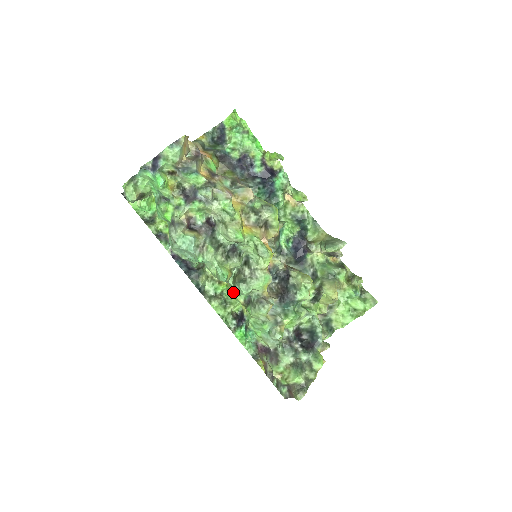
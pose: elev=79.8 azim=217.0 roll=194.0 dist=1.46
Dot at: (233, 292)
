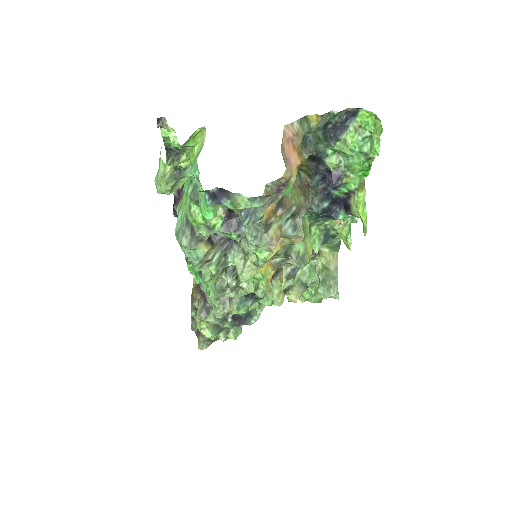
Dot at: occluded
